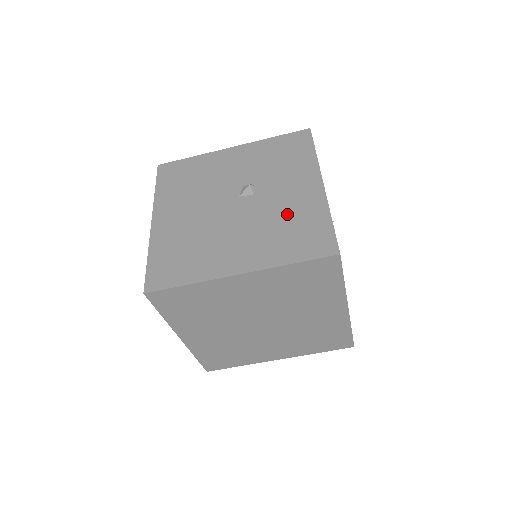
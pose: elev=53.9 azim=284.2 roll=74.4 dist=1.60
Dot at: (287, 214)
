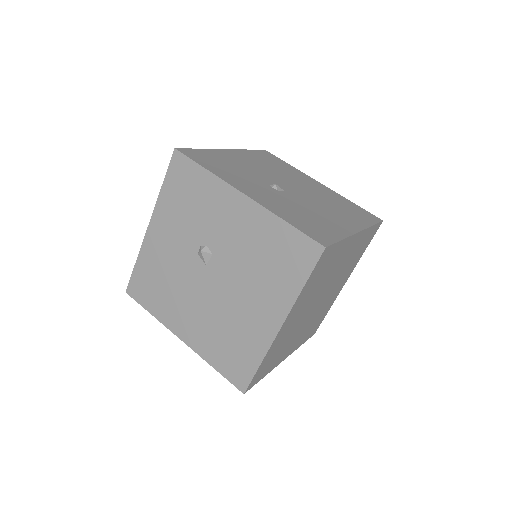
Dot at: (253, 249)
